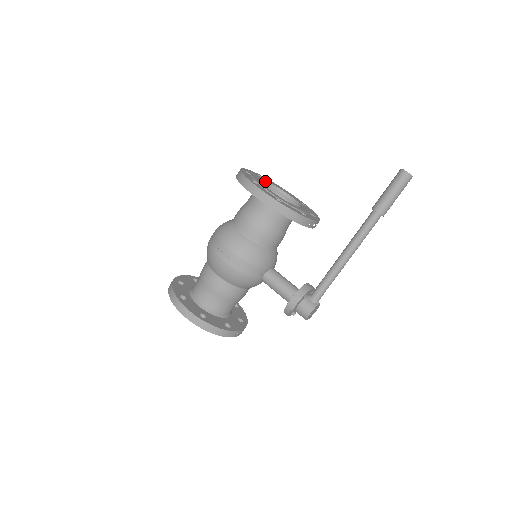
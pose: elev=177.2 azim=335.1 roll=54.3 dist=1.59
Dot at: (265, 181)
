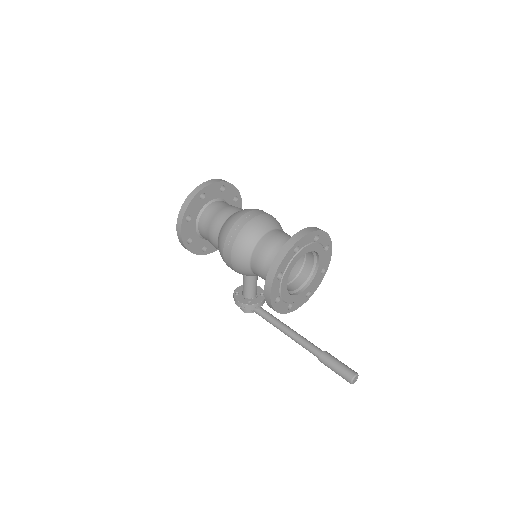
Dot at: (310, 251)
